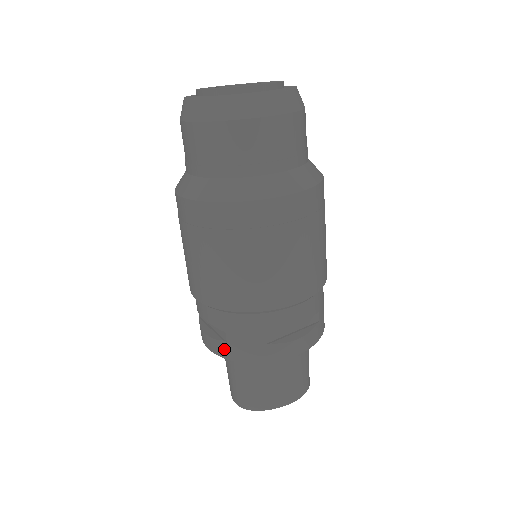
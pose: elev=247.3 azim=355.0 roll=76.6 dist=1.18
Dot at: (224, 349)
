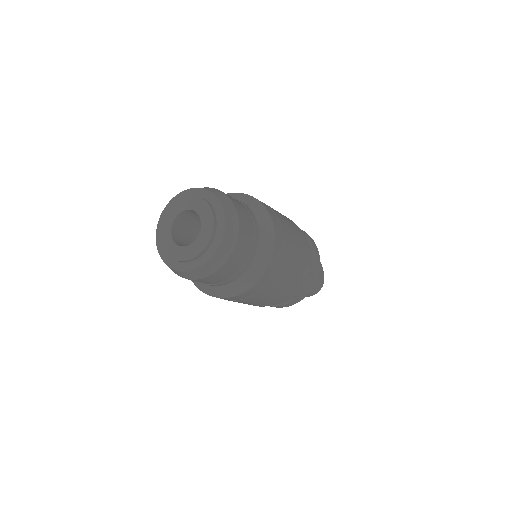
Dot at: occluded
